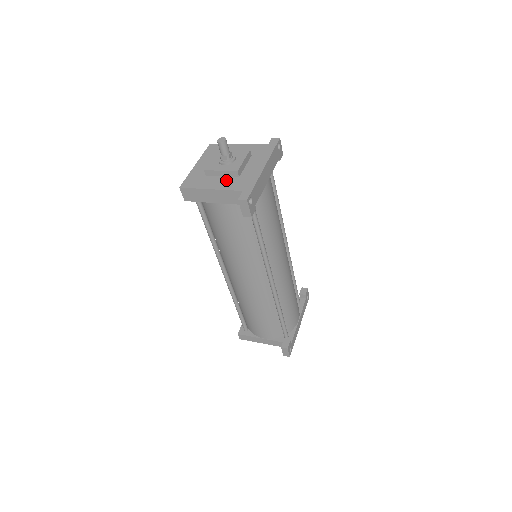
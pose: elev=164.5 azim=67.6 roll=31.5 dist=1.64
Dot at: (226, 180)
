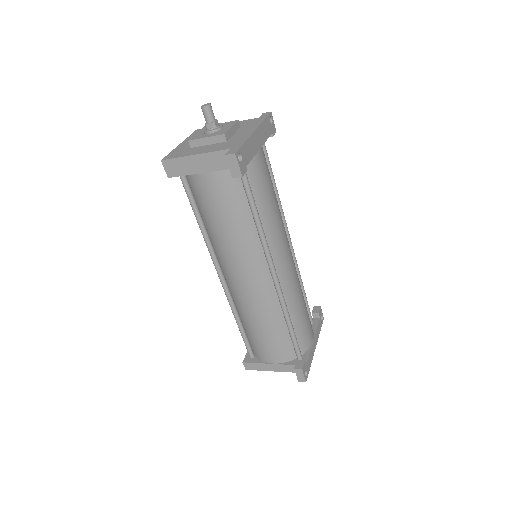
Dot at: (212, 146)
